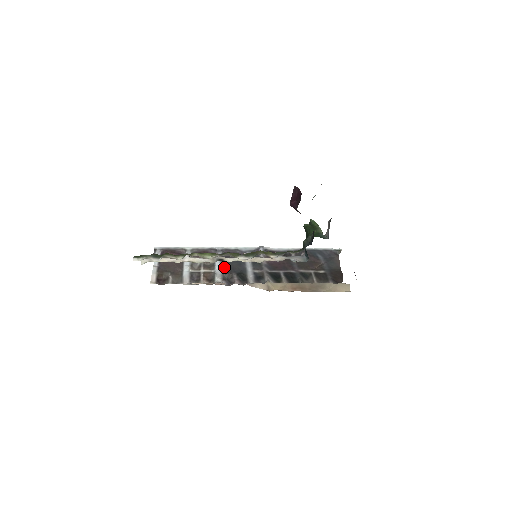
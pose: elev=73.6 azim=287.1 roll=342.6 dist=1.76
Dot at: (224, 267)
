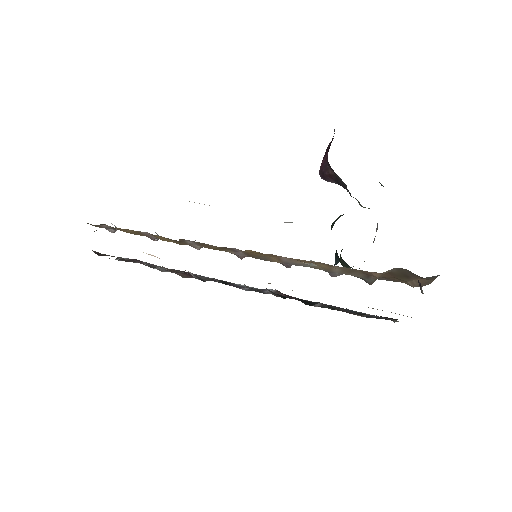
Dot at: occluded
